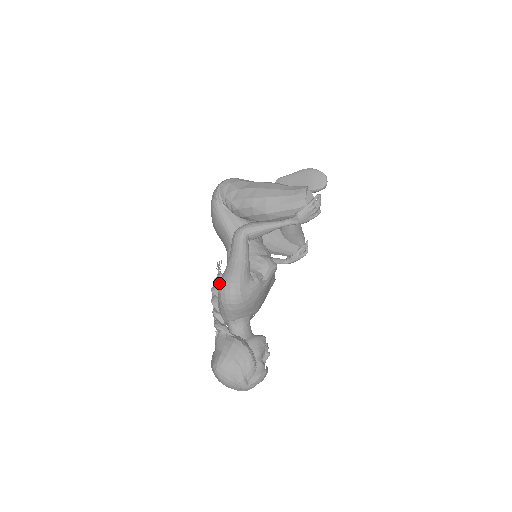
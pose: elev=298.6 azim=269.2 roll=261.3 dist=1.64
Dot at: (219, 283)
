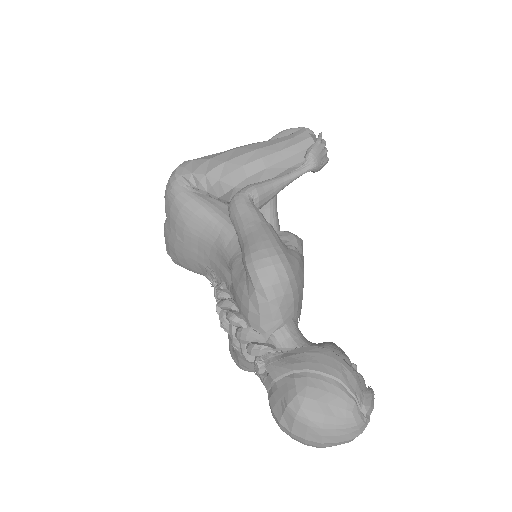
Dot at: (226, 292)
